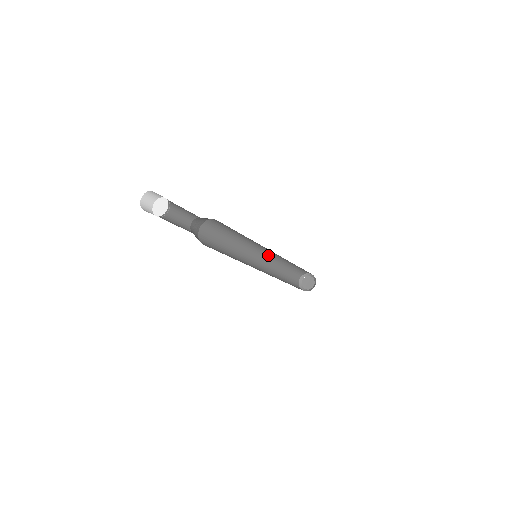
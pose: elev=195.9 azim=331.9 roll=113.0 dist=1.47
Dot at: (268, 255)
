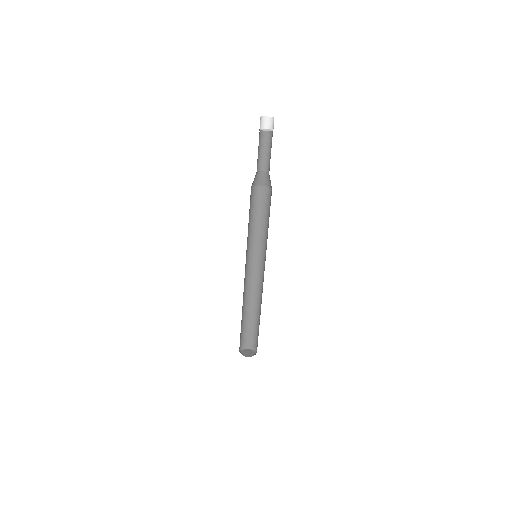
Dot at: (244, 282)
